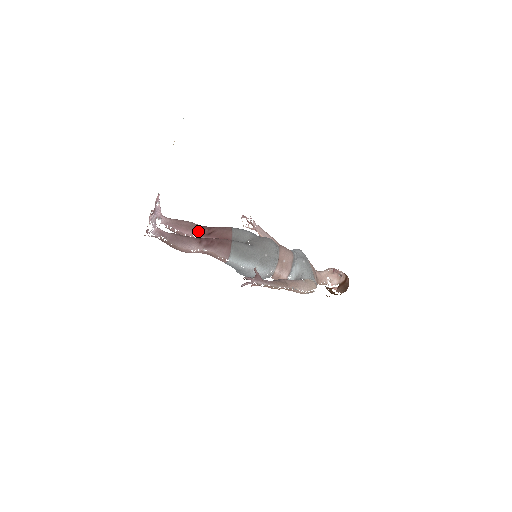
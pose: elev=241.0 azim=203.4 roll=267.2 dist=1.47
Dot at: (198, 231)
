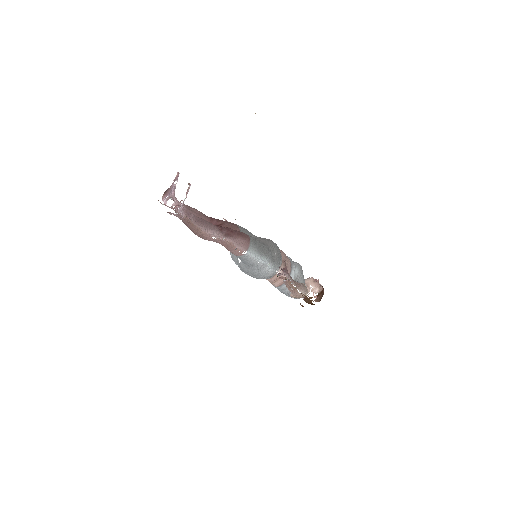
Dot at: occluded
